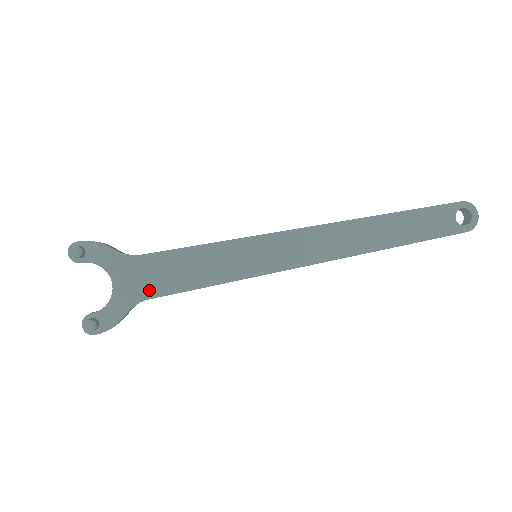
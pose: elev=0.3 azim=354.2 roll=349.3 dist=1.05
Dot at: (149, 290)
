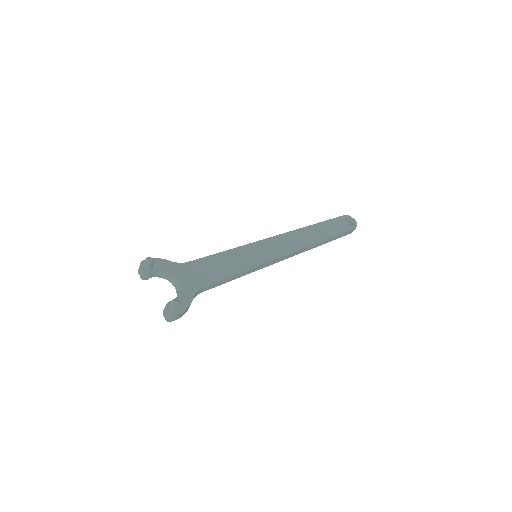
Dot at: (202, 281)
